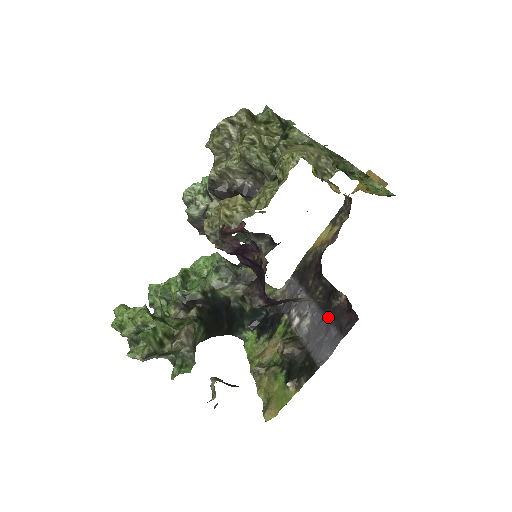
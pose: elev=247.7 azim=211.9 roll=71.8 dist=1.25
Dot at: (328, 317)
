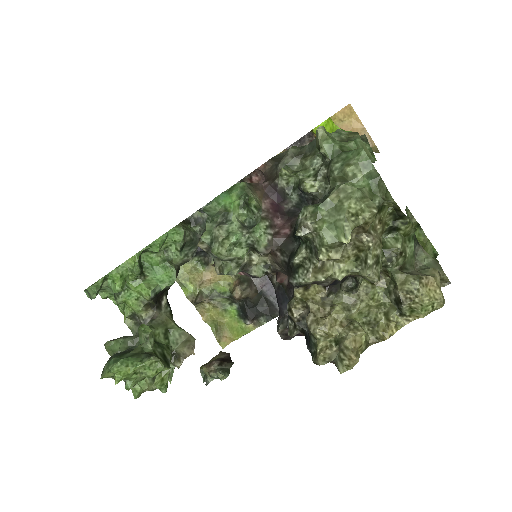
Dot at: occluded
